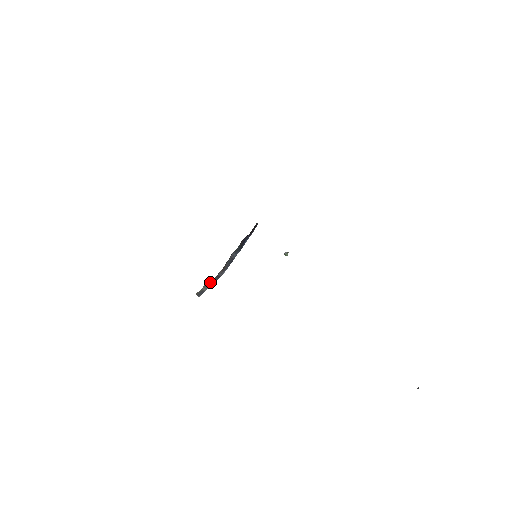
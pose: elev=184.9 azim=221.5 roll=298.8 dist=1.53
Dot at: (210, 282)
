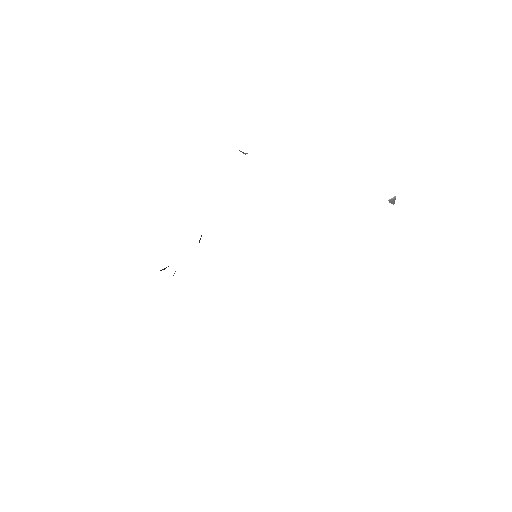
Dot at: occluded
